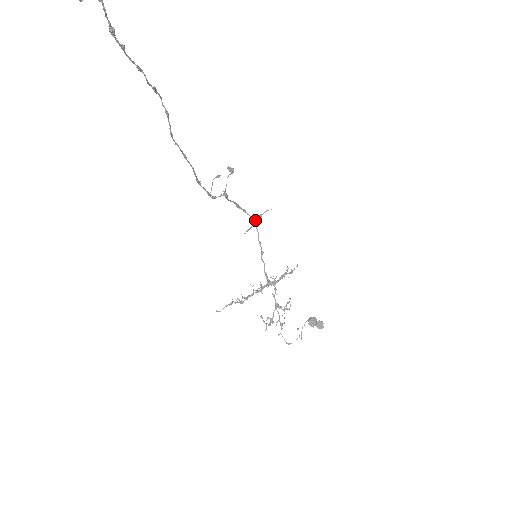
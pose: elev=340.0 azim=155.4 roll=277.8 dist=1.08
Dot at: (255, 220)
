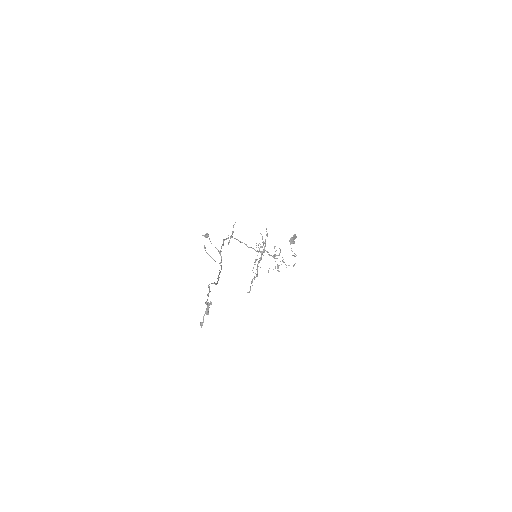
Dot at: (231, 237)
